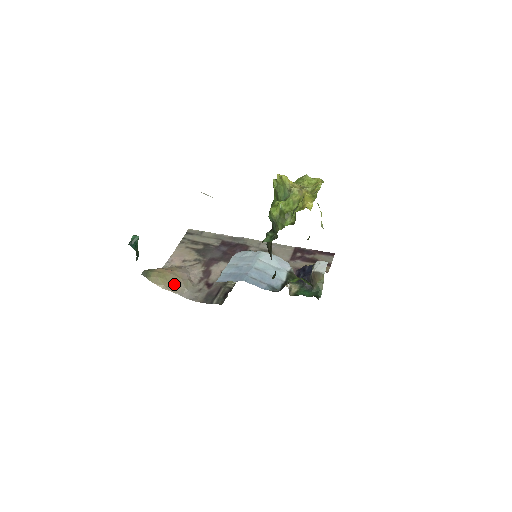
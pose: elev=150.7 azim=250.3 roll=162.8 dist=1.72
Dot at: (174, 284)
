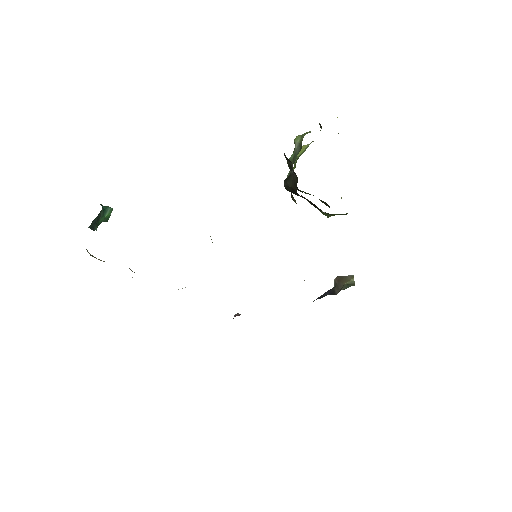
Dot at: occluded
